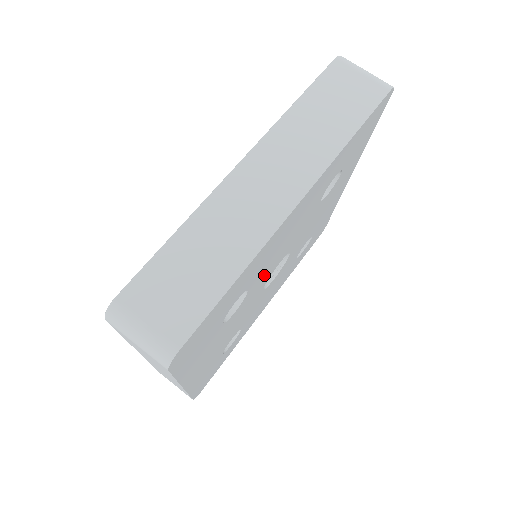
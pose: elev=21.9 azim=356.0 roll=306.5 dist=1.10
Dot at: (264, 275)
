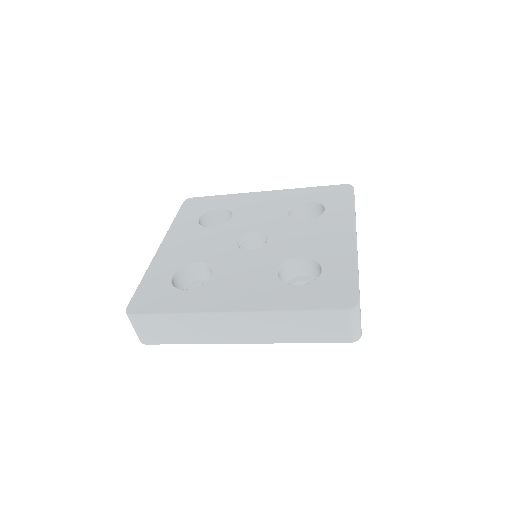
Dot at: occluded
